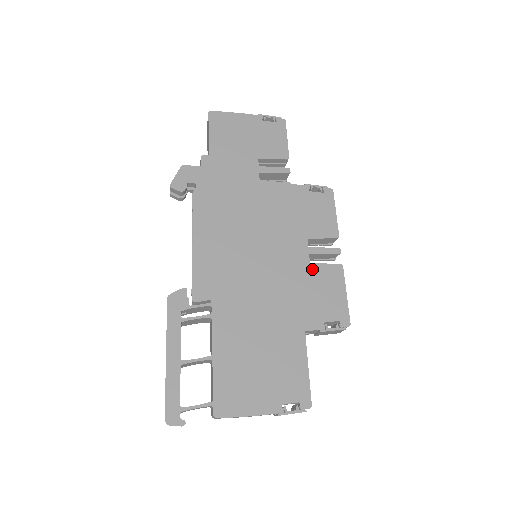
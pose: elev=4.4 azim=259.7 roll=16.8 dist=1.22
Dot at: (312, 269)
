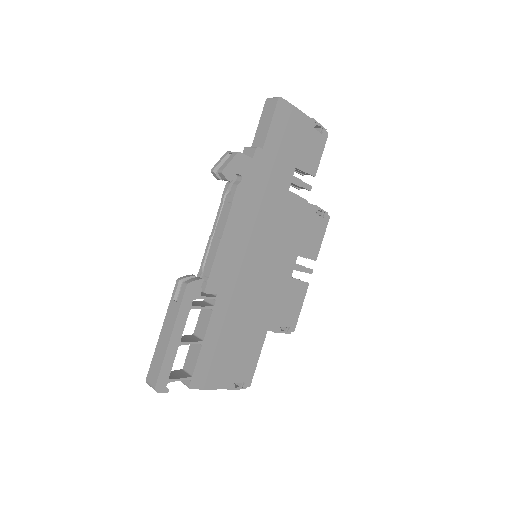
Dot at: (291, 283)
